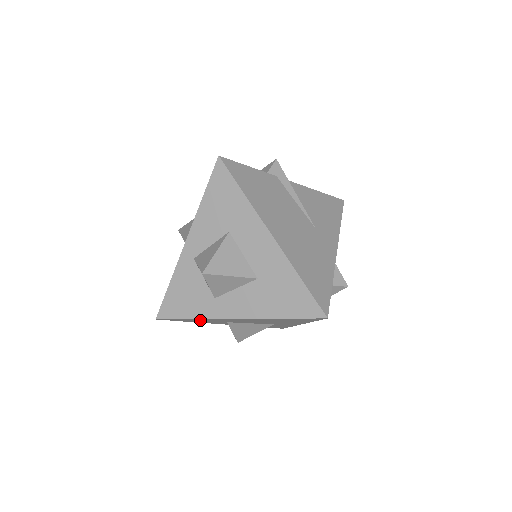
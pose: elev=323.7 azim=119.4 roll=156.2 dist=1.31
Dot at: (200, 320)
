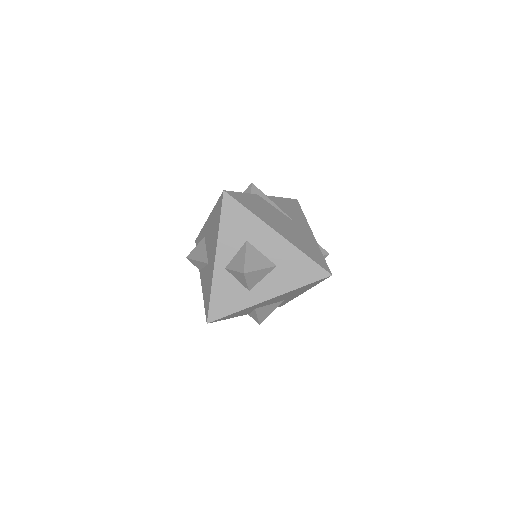
Dot at: occluded
